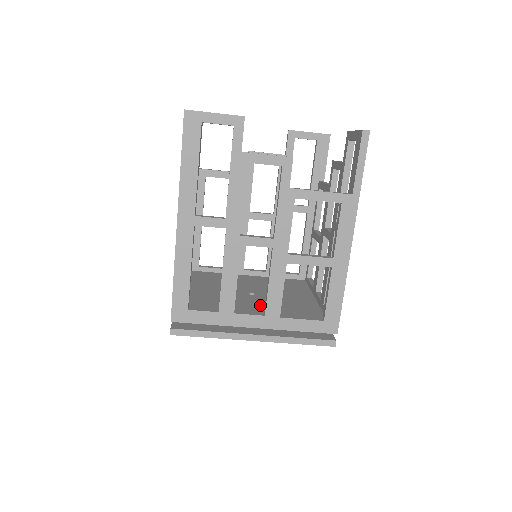
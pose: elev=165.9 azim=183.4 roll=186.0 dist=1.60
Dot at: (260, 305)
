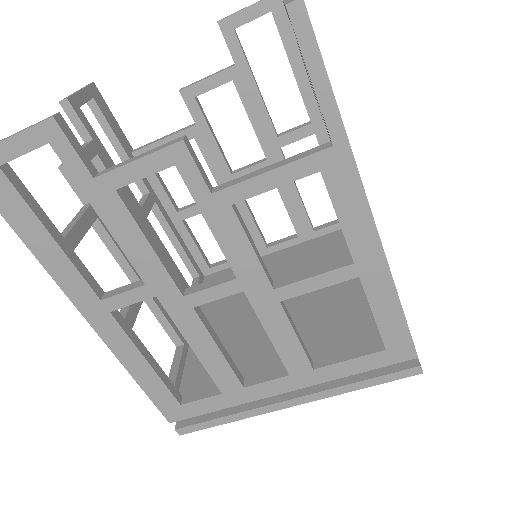
Dot at: occluded
